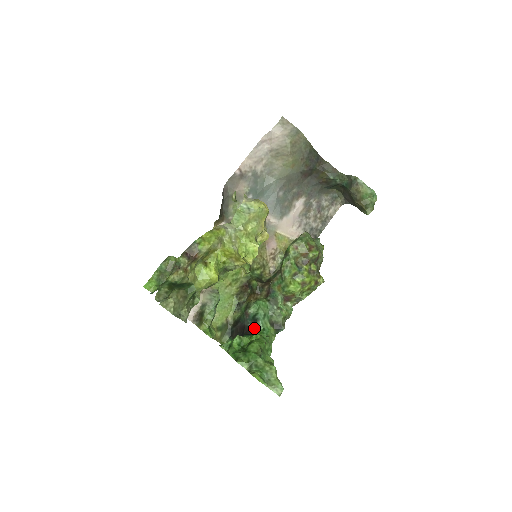
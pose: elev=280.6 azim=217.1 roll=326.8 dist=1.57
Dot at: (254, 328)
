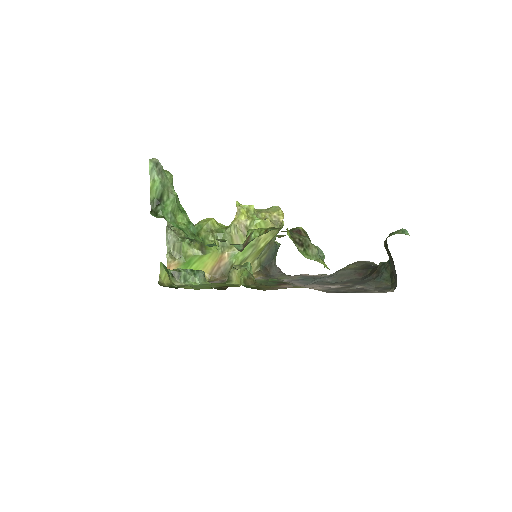
Dot at: occluded
